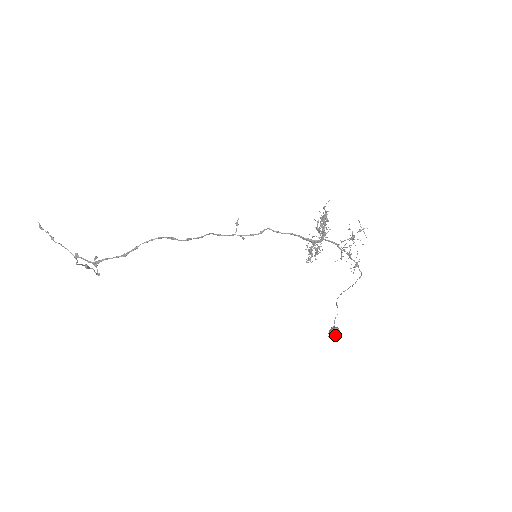
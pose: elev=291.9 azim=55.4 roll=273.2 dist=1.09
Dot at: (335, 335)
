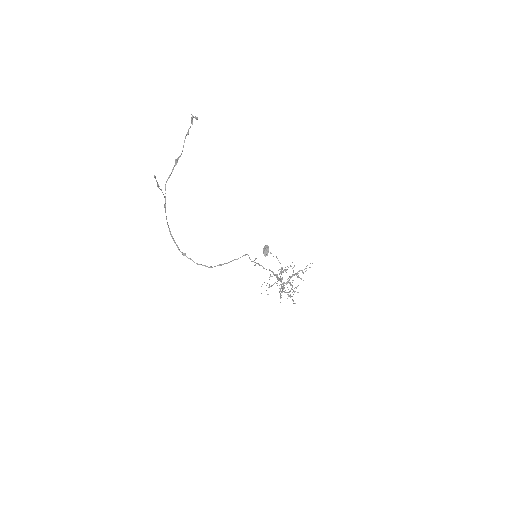
Dot at: (264, 254)
